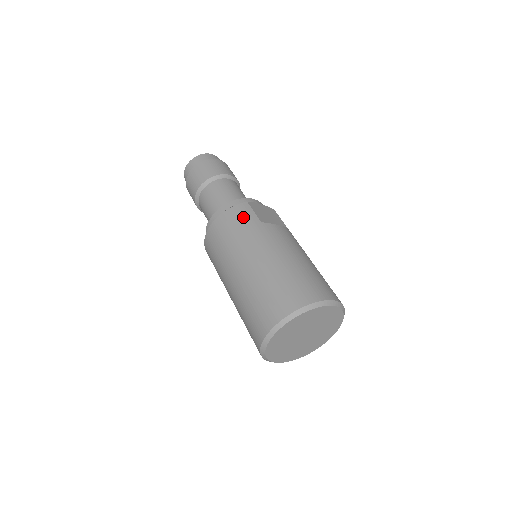
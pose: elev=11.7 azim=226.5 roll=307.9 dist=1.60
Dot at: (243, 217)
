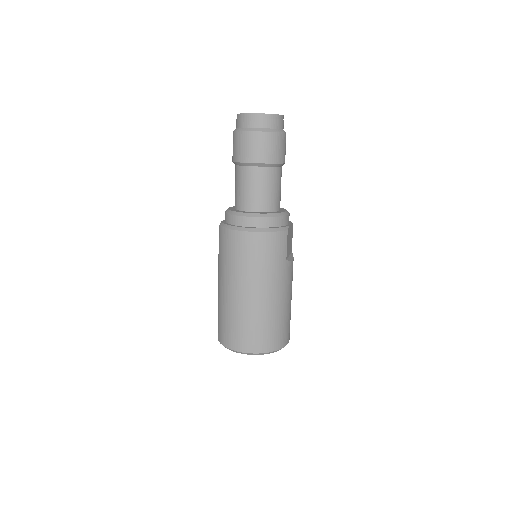
Dot at: (278, 249)
